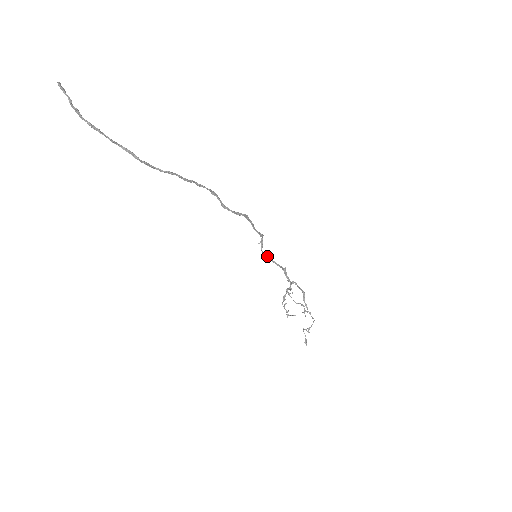
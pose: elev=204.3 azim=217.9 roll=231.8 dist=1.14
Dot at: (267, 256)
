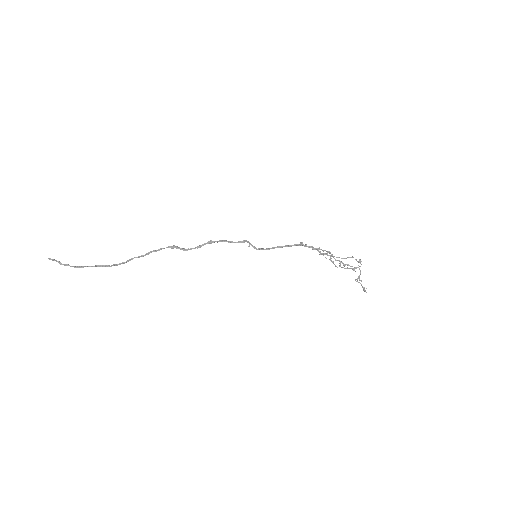
Dot at: (270, 248)
